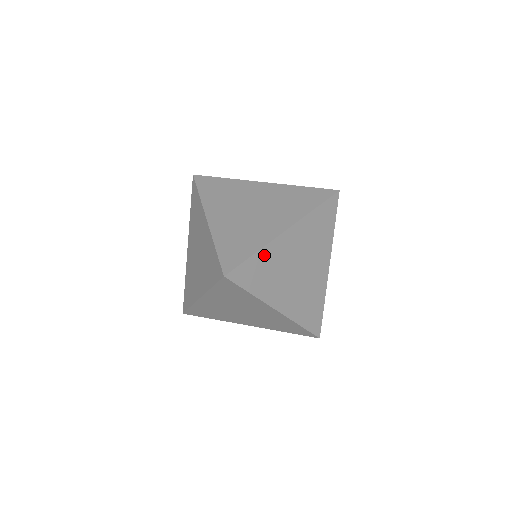
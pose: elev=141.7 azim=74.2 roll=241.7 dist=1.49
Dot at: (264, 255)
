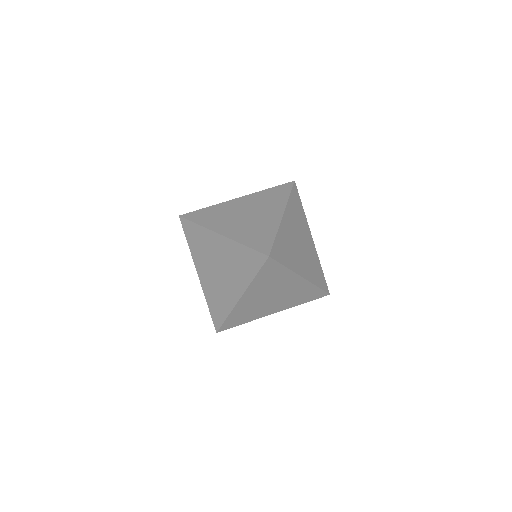
Dot at: (280, 236)
